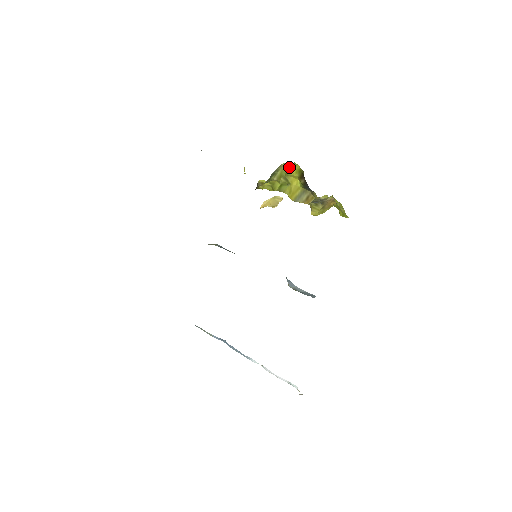
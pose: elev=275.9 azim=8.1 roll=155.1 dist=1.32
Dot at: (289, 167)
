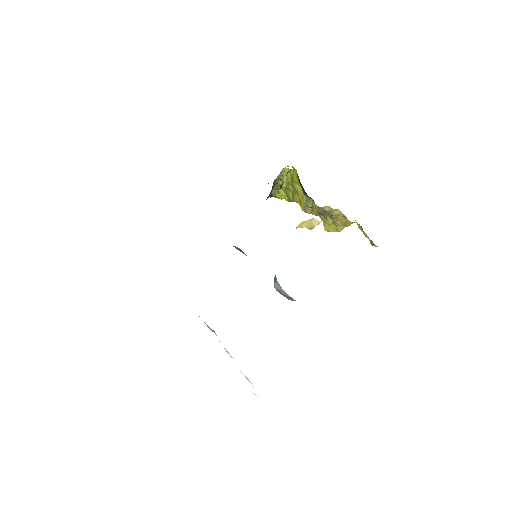
Dot at: (291, 172)
